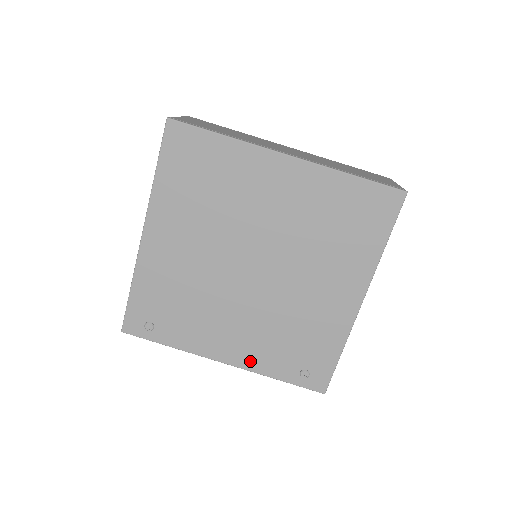
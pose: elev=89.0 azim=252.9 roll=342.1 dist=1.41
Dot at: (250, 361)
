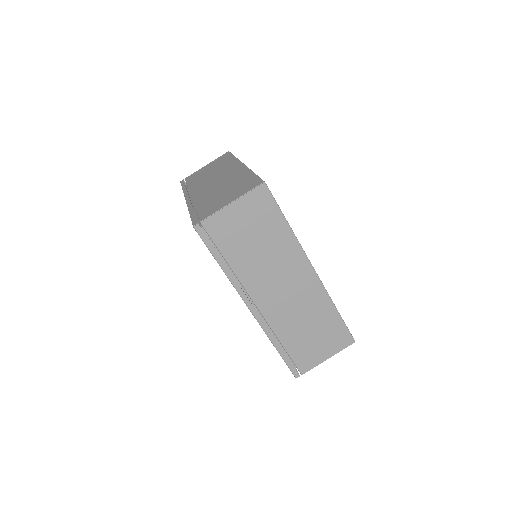
Dot at: occluded
